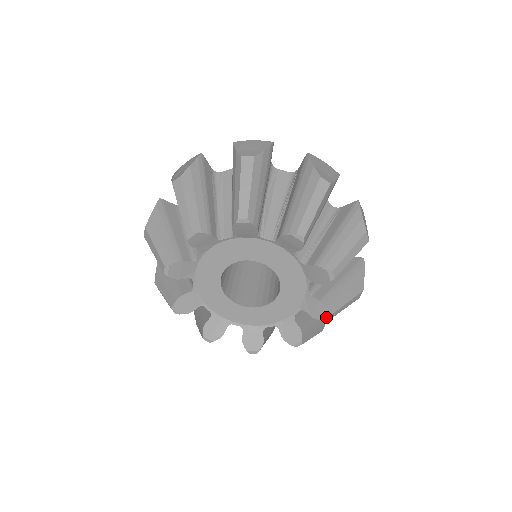
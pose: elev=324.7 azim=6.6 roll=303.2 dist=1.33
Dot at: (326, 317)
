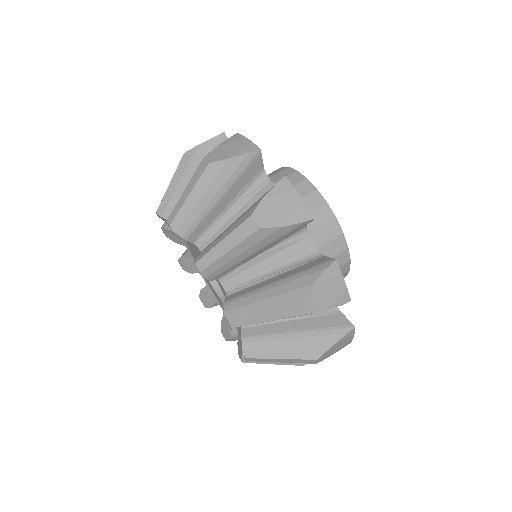
Dot at: (224, 336)
